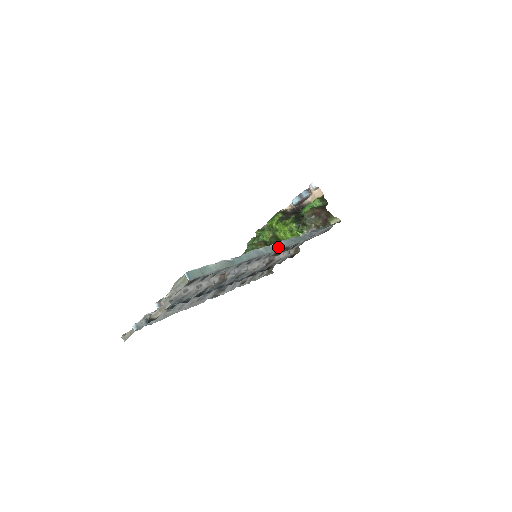
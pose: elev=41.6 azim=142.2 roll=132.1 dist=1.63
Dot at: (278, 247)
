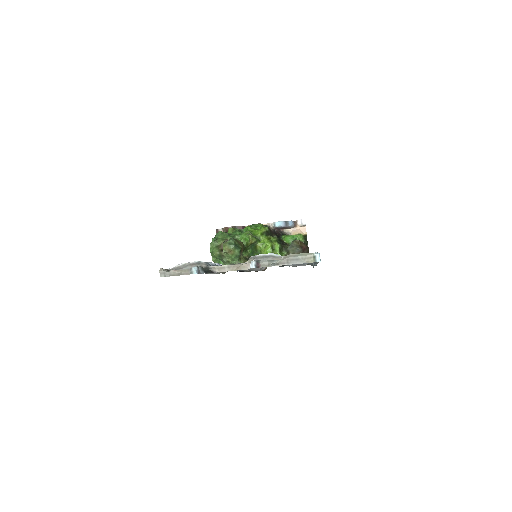
Dot at: occluded
